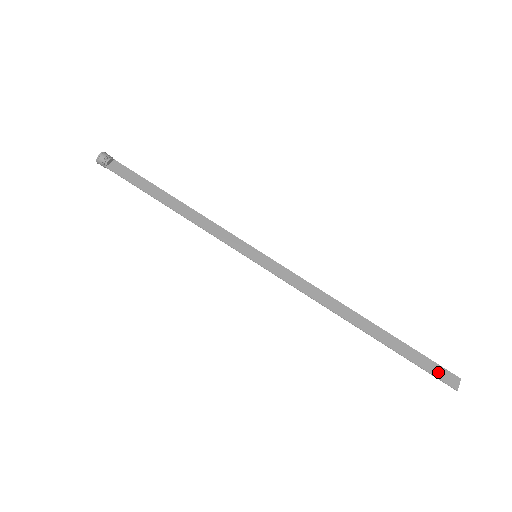
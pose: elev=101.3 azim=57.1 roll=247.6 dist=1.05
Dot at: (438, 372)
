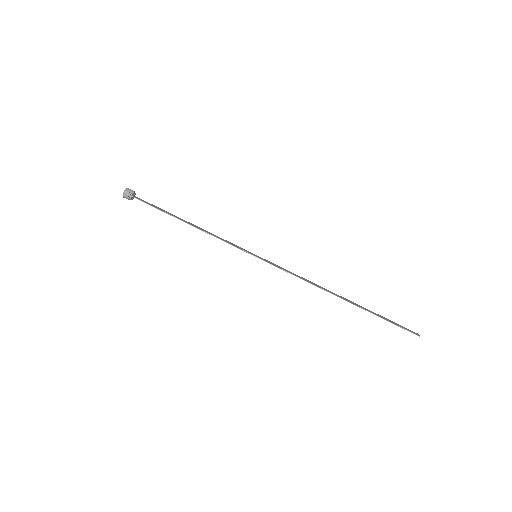
Dot at: (403, 327)
